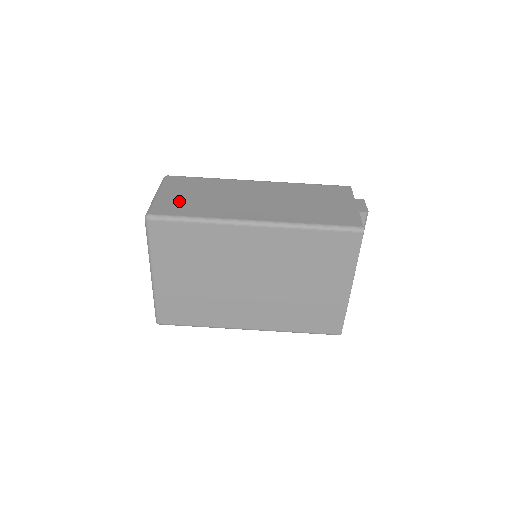
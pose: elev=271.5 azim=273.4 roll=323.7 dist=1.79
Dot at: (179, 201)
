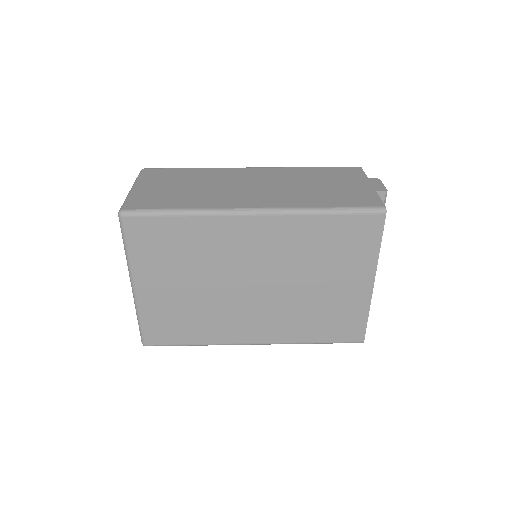
Dot at: (160, 193)
